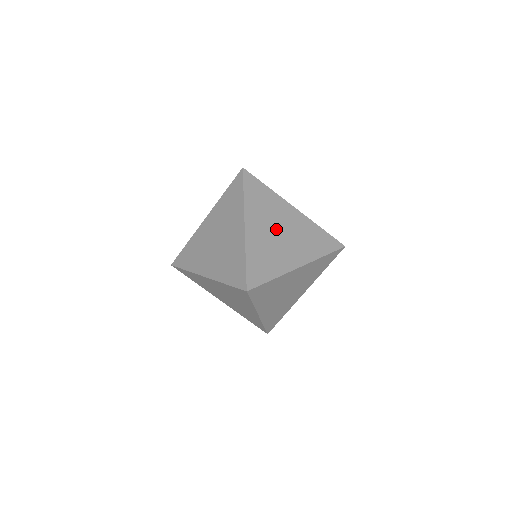
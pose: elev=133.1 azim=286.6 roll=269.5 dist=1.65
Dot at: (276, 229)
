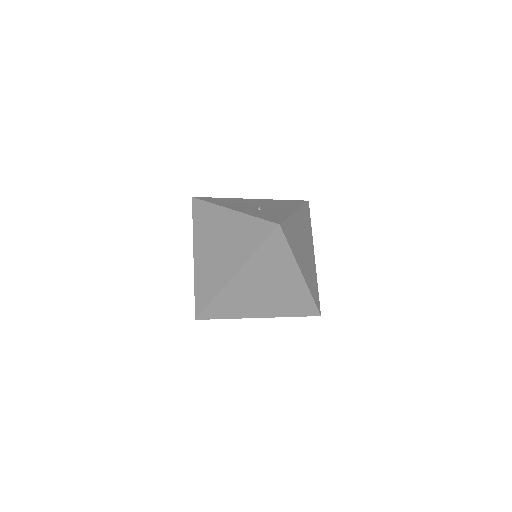
Dot at: (264, 286)
